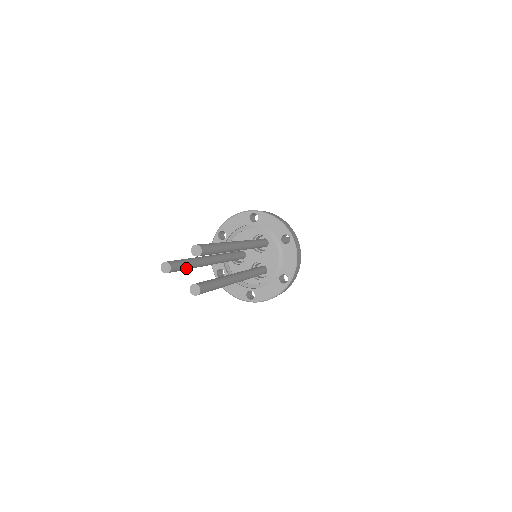
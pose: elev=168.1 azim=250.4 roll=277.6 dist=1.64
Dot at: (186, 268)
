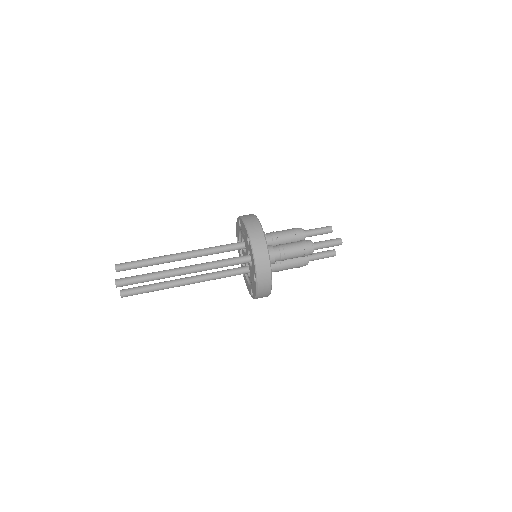
Dot at: (140, 267)
